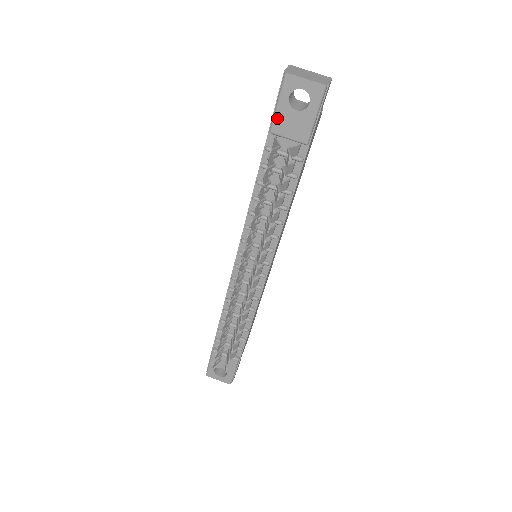
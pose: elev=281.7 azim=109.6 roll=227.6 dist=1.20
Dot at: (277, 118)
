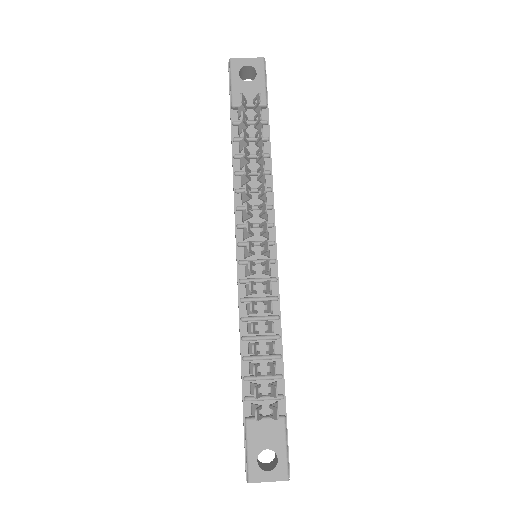
Dot at: (235, 92)
